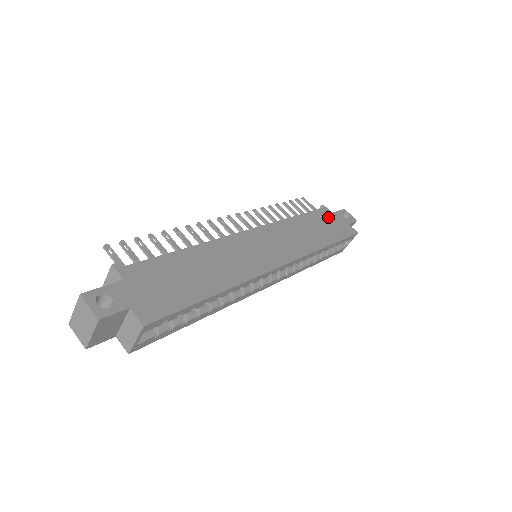
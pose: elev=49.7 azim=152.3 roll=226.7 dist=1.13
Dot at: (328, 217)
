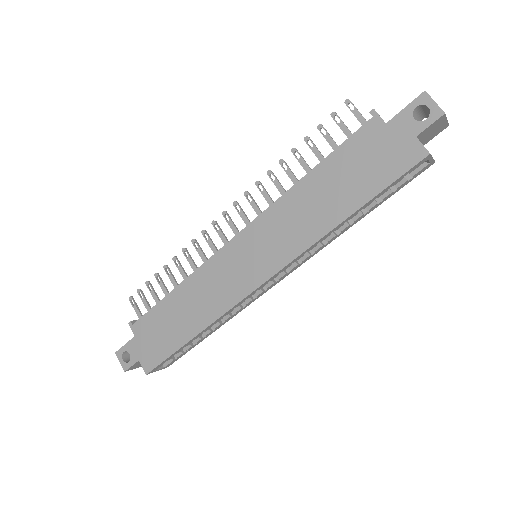
Dot at: (371, 142)
